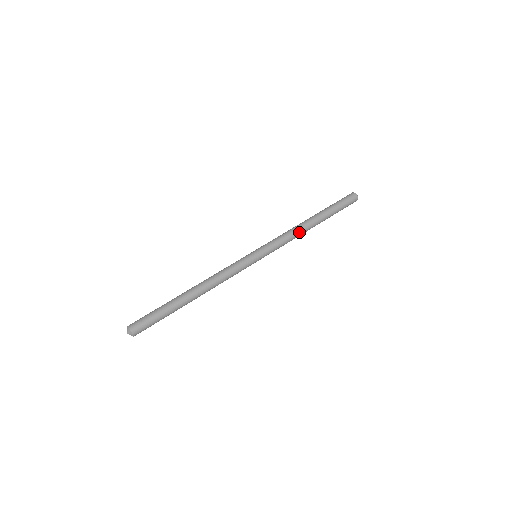
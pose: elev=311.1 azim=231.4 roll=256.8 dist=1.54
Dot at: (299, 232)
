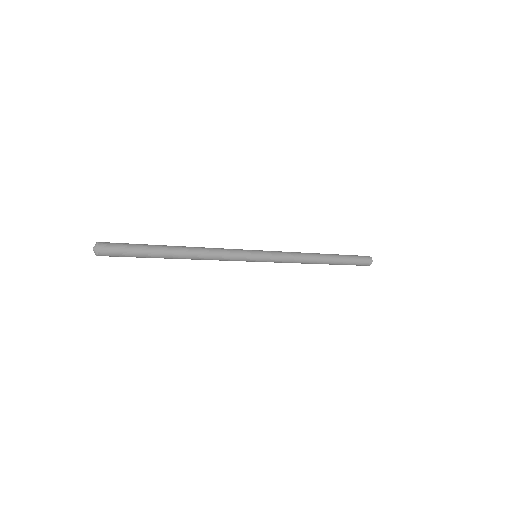
Dot at: (306, 255)
